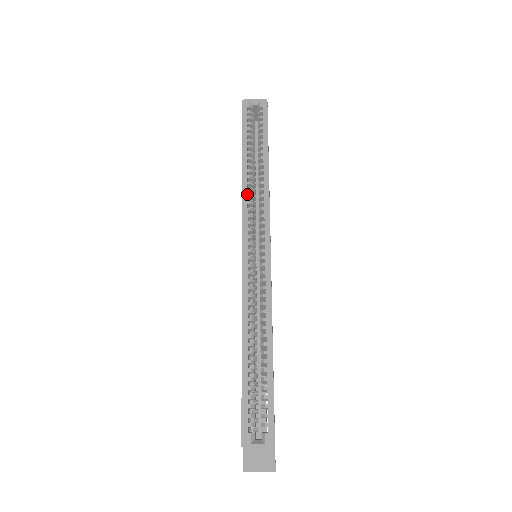
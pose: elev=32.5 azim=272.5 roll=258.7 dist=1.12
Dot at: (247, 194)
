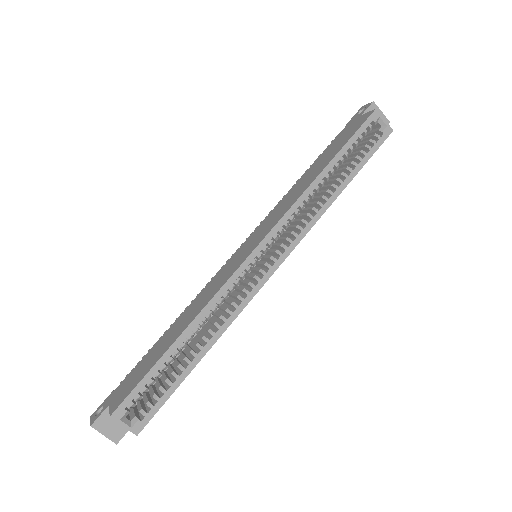
Dot at: (302, 203)
